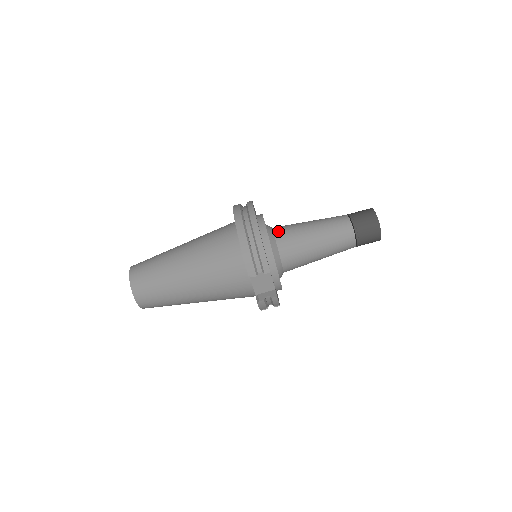
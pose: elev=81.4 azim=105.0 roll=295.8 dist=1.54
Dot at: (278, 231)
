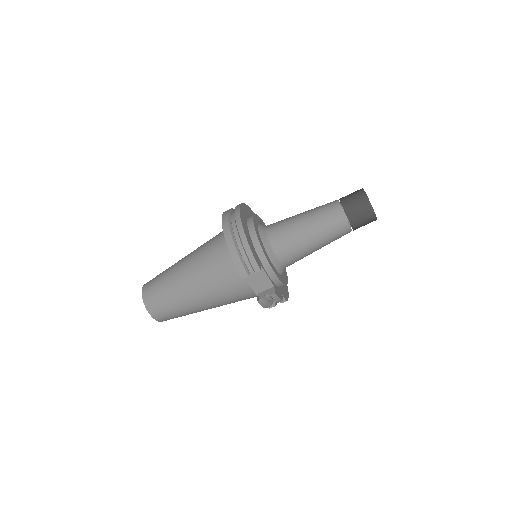
Dot at: (270, 228)
